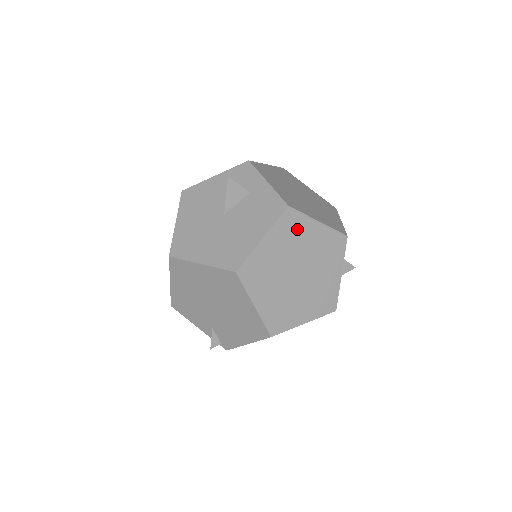
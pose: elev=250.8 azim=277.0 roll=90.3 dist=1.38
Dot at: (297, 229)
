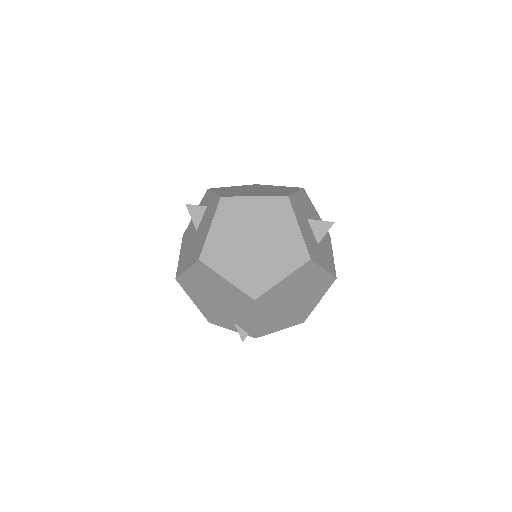
Dot at: (237, 210)
